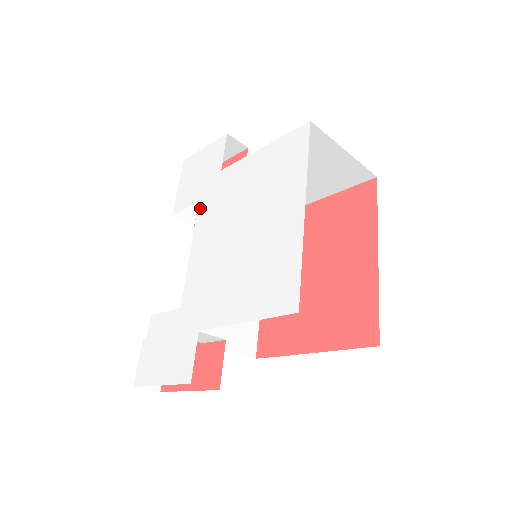
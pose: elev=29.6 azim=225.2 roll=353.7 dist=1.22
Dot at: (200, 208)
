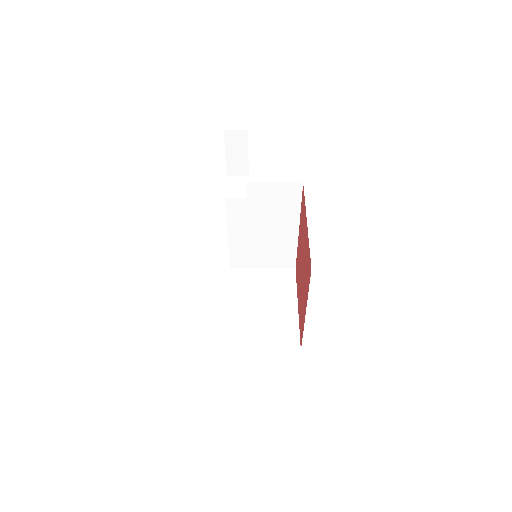
Dot at: occluded
